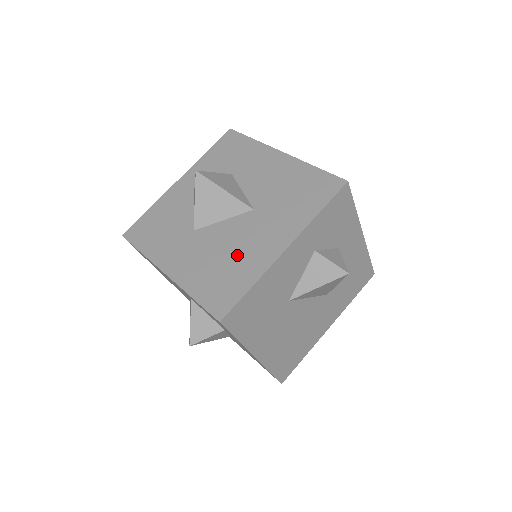
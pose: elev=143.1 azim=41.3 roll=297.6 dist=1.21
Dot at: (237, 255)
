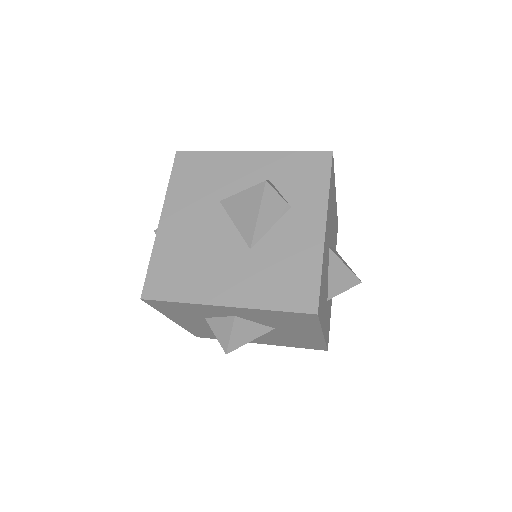
Dot at: occluded
